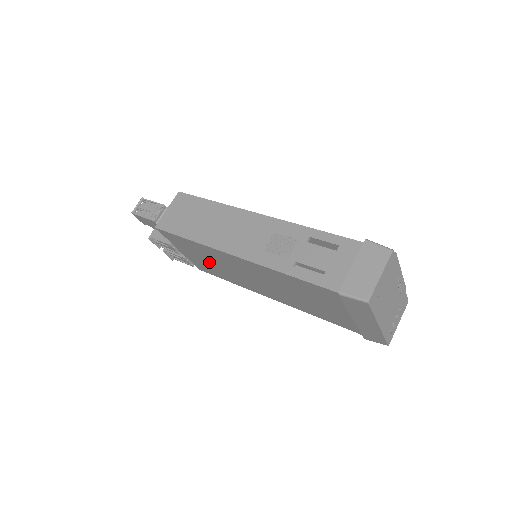
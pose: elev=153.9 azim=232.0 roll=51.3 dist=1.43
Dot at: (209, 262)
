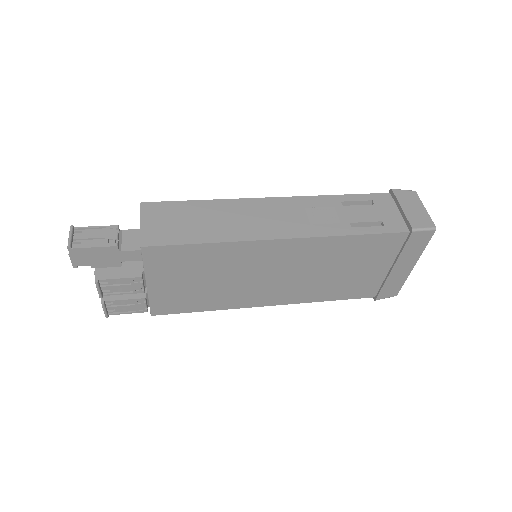
Dot at: (202, 282)
